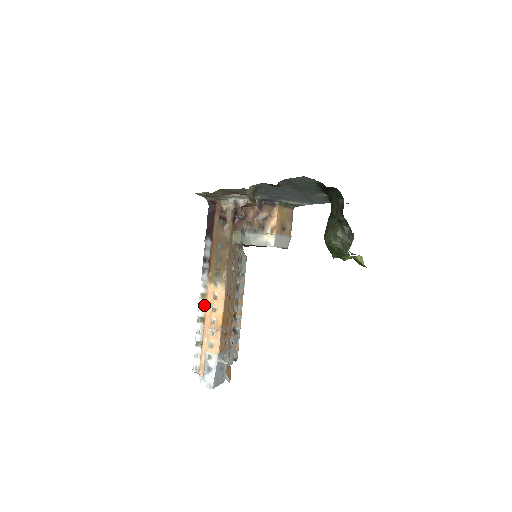
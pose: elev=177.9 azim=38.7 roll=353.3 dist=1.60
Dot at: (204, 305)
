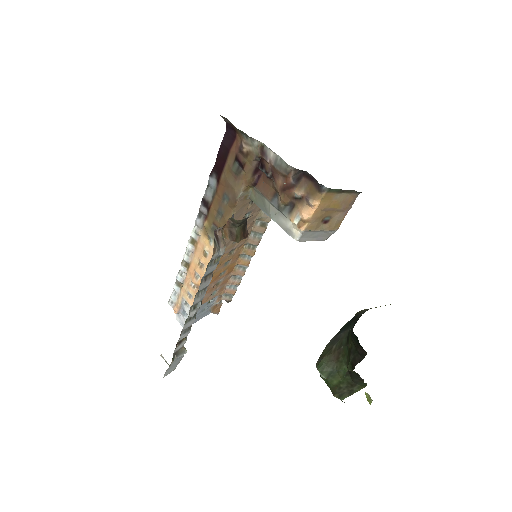
Dot at: (192, 251)
